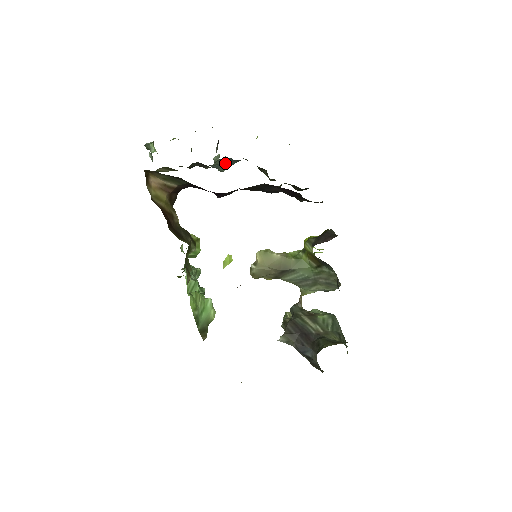
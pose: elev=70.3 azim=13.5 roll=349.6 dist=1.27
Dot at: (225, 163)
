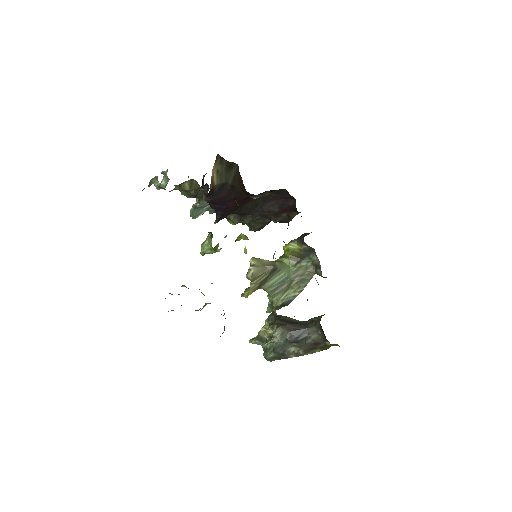
Dot at: (206, 205)
